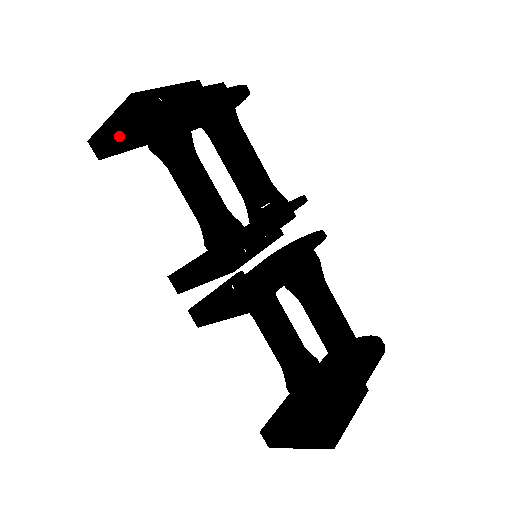
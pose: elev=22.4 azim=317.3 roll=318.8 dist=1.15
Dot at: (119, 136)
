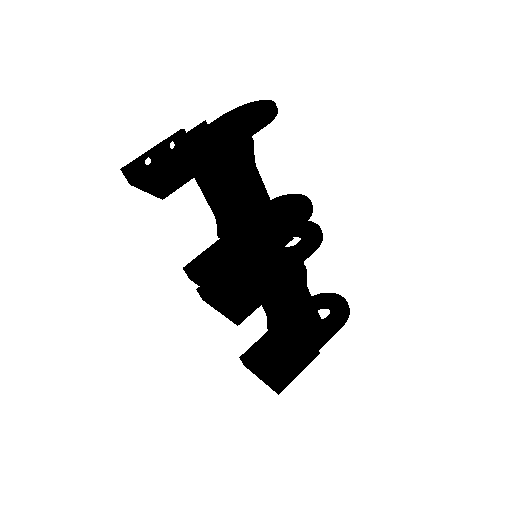
Dot at: (144, 190)
